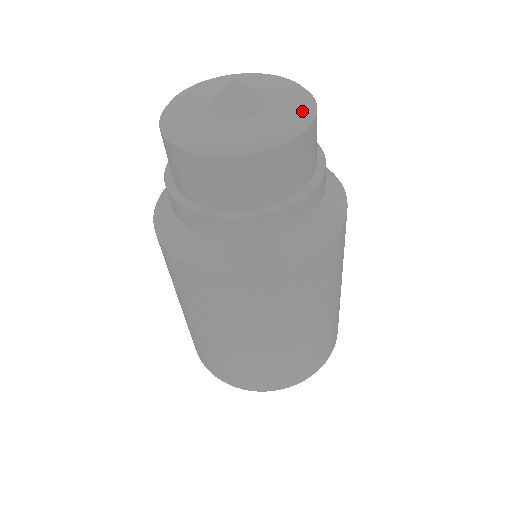
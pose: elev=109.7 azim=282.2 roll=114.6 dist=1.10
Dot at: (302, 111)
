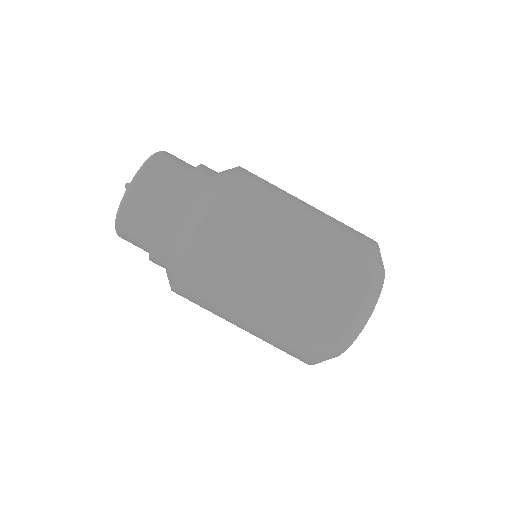
Dot at: occluded
